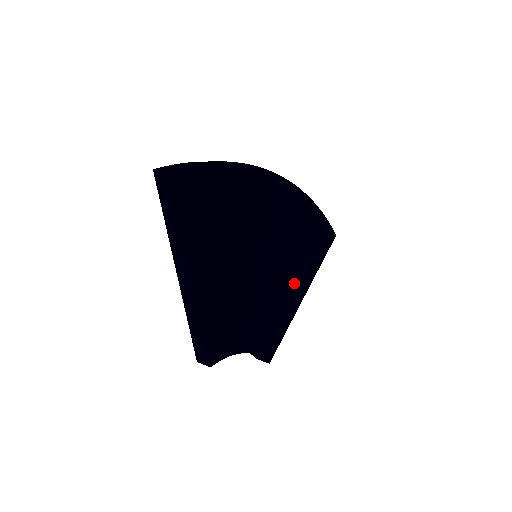
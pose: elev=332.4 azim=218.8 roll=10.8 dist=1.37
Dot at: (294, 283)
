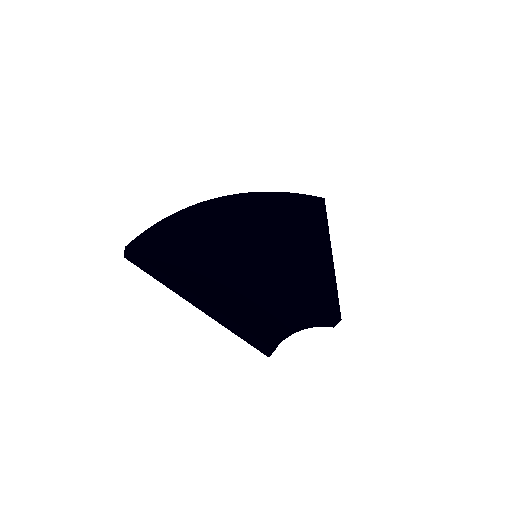
Dot at: (310, 252)
